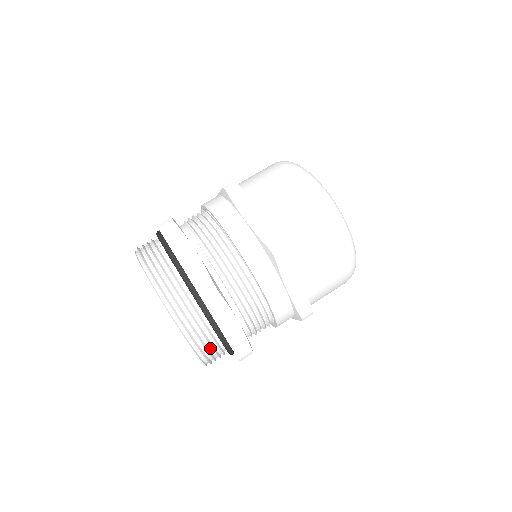
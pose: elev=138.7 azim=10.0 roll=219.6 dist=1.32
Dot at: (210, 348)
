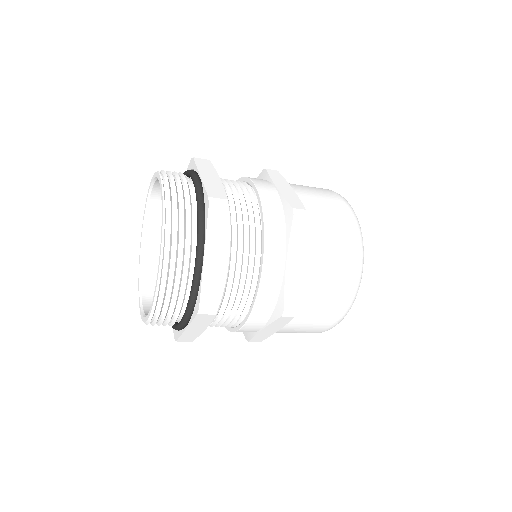
Dot at: (177, 276)
